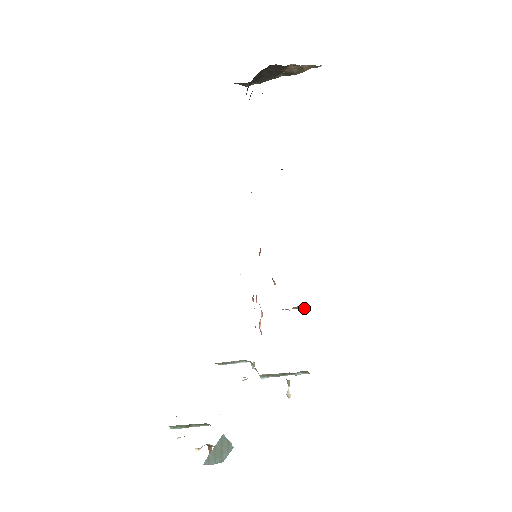
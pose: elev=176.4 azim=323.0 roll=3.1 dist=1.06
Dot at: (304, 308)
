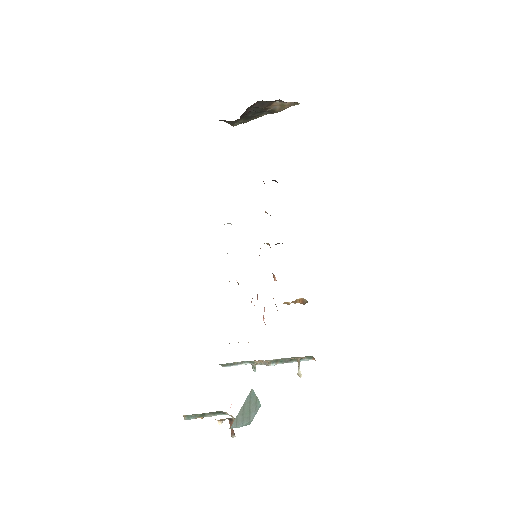
Dot at: (303, 302)
